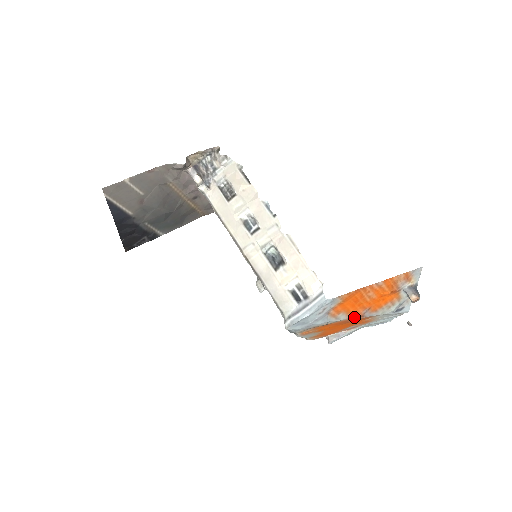
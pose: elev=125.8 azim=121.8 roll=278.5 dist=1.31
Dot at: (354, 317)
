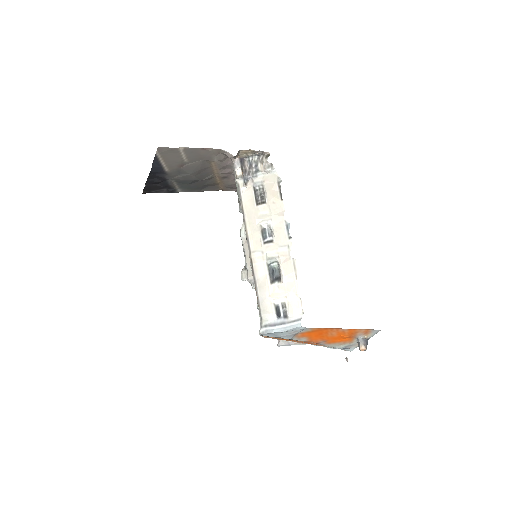
Dot at: (311, 342)
